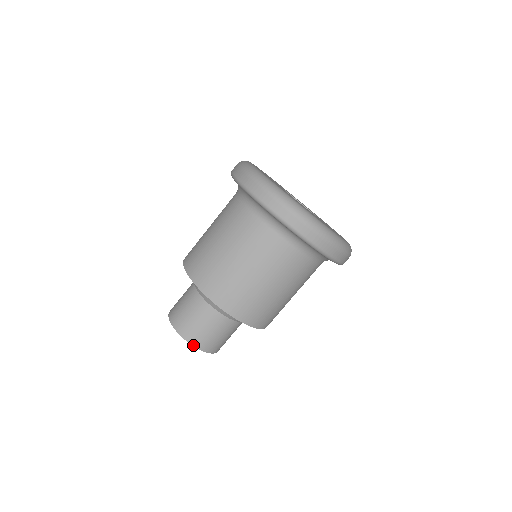
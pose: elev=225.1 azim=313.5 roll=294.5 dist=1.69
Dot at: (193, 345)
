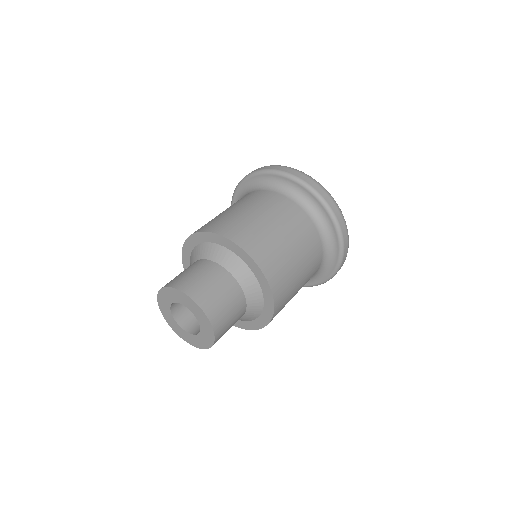
Dot at: (198, 304)
